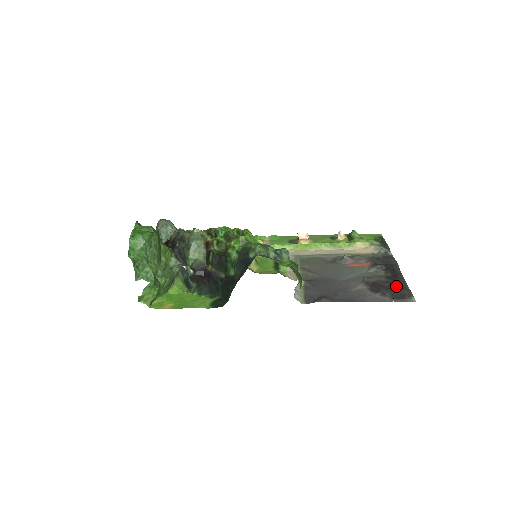
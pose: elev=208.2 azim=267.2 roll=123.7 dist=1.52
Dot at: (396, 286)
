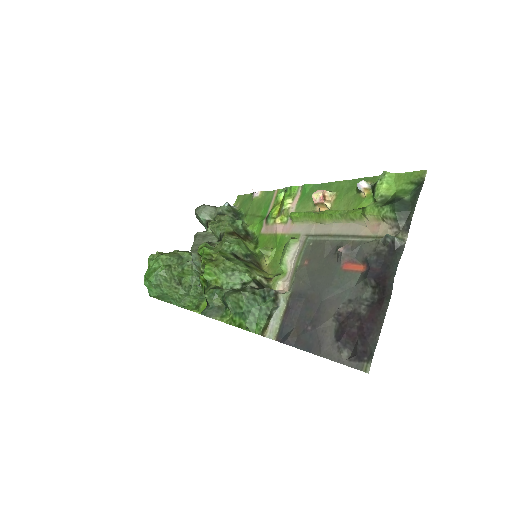
Dot at: (363, 332)
